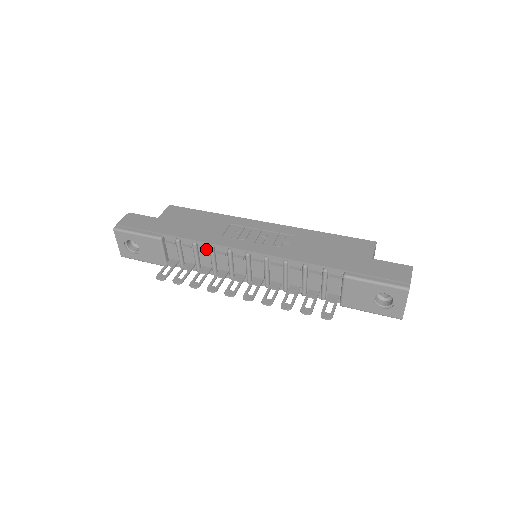
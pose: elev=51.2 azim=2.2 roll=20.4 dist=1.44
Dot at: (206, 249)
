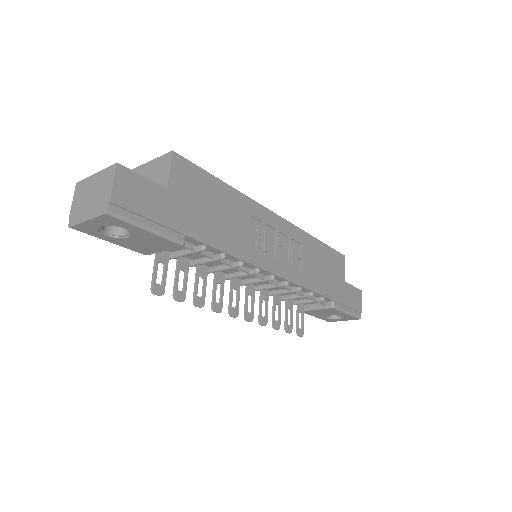
Dot at: (230, 262)
